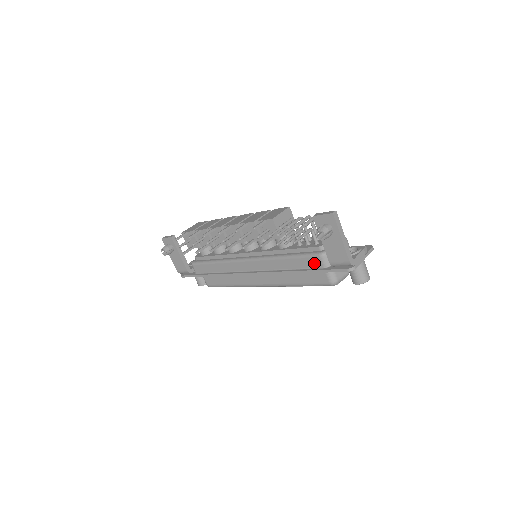
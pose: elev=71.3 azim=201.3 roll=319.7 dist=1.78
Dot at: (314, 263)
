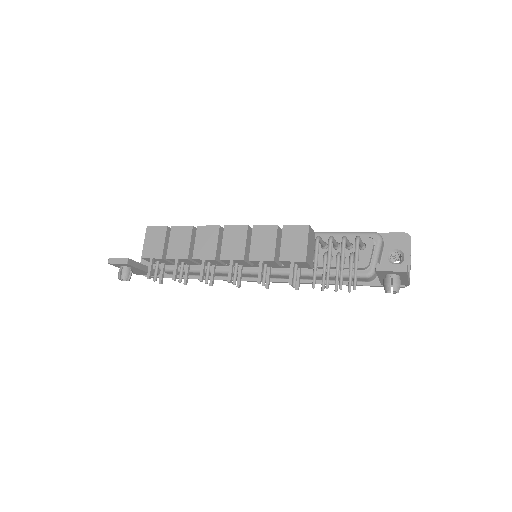
Dot at: (357, 280)
